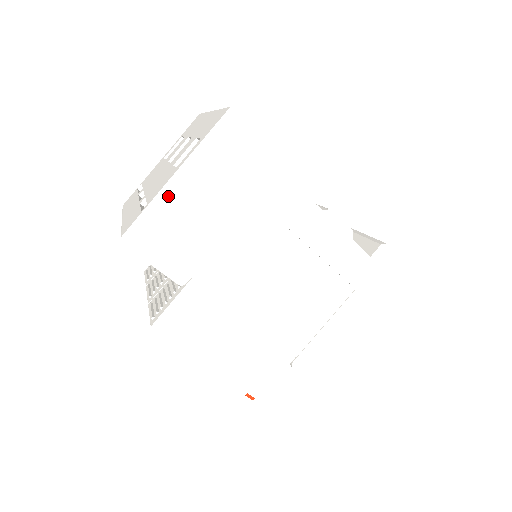
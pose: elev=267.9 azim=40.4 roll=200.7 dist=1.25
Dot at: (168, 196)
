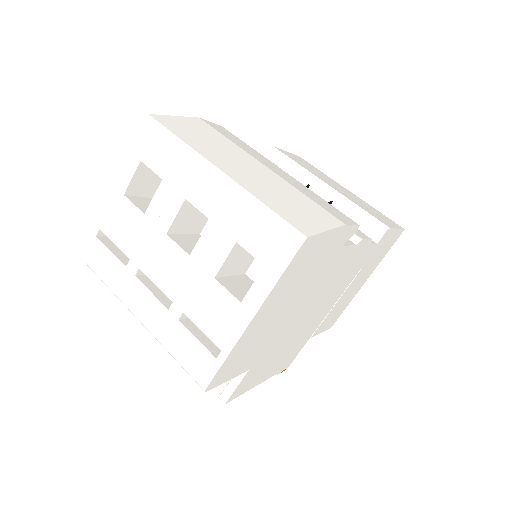
Dot at: (245, 337)
